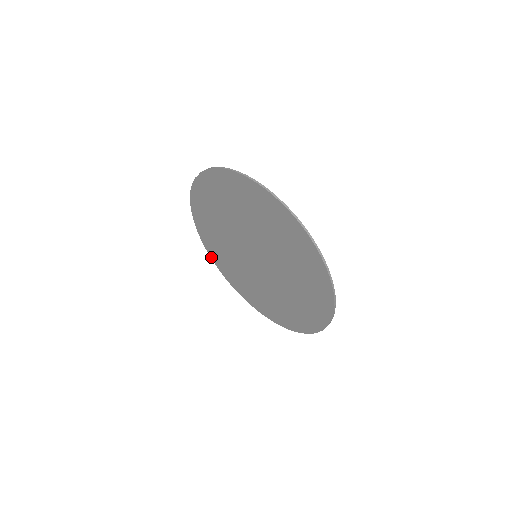
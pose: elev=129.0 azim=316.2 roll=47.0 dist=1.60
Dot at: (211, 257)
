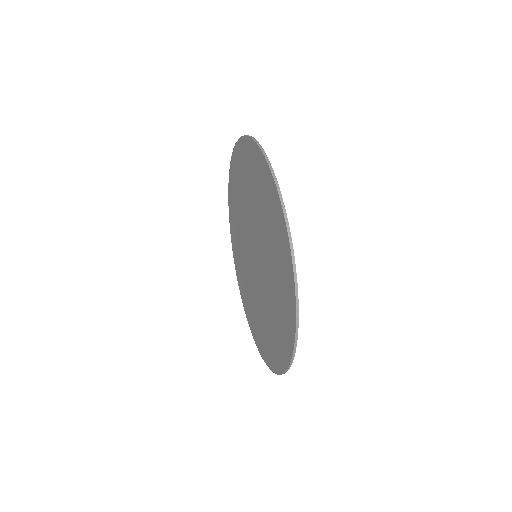
Dot at: (231, 238)
